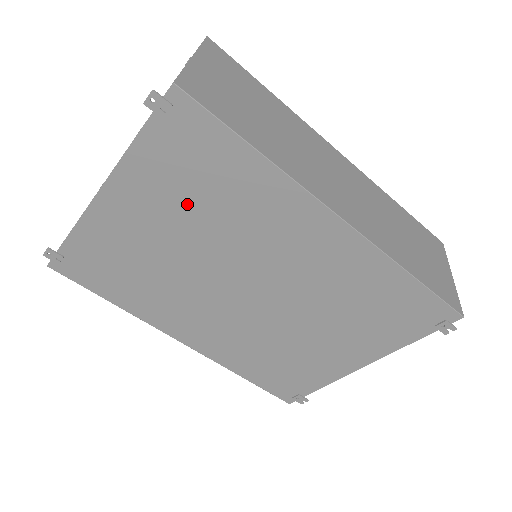
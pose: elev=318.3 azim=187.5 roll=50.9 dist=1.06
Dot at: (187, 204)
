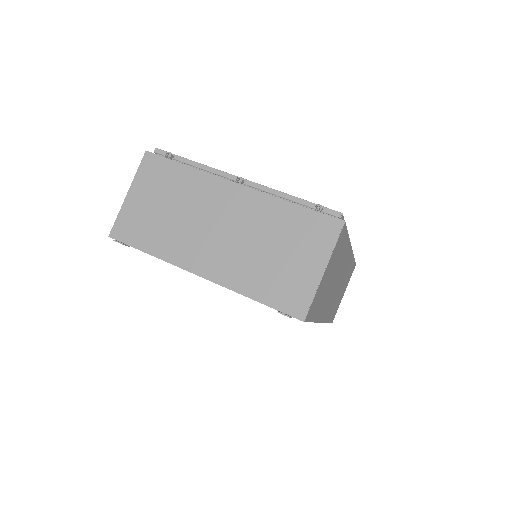
Dot at: occluded
